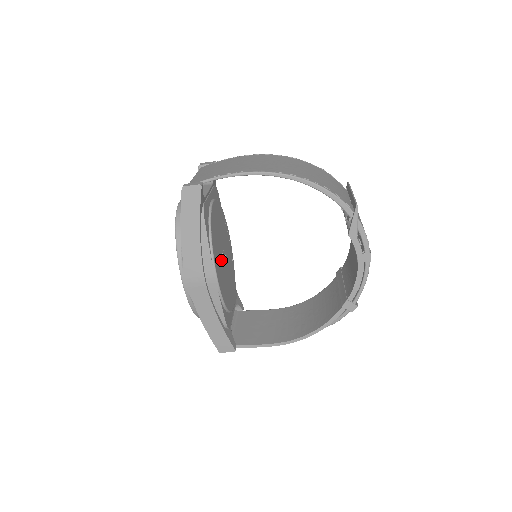
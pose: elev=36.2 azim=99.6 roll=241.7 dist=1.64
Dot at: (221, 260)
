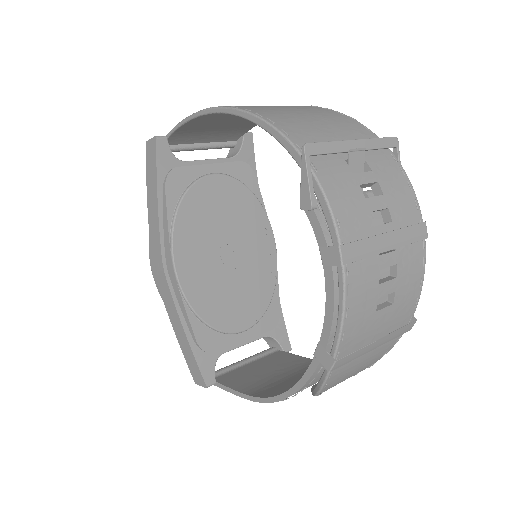
Dot at: (210, 253)
